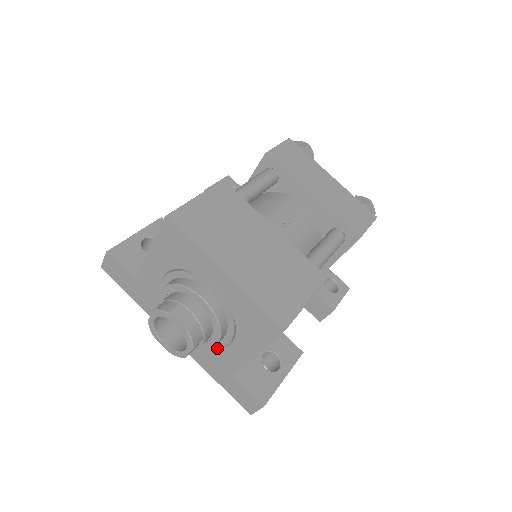
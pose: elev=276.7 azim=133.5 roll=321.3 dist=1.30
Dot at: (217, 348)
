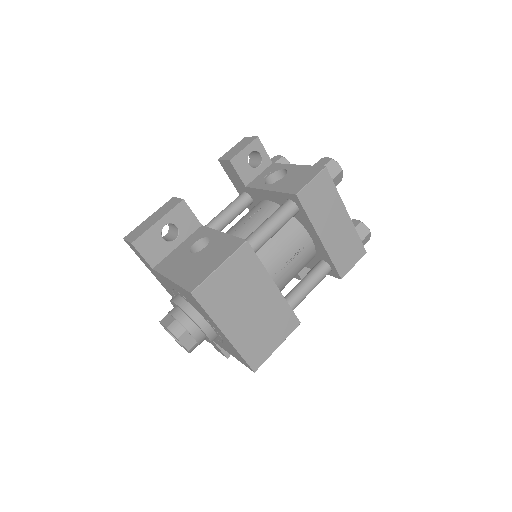
Dot at: occluded
